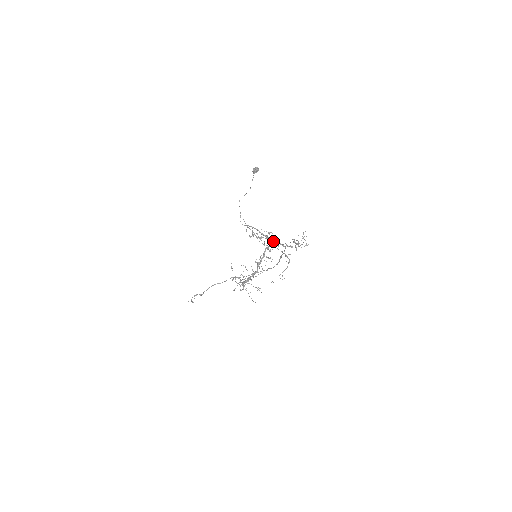
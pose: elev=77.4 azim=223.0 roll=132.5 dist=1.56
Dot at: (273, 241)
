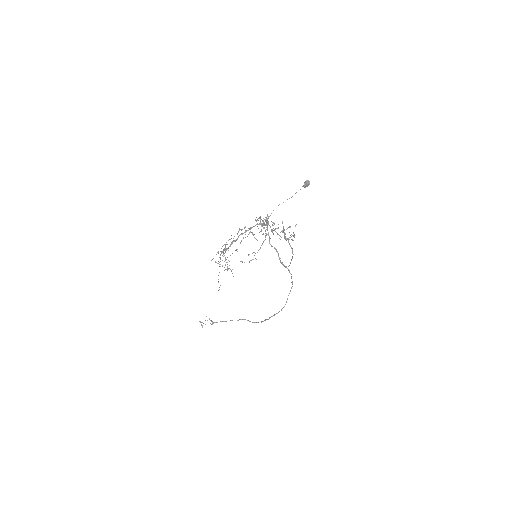
Dot at: (268, 224)
